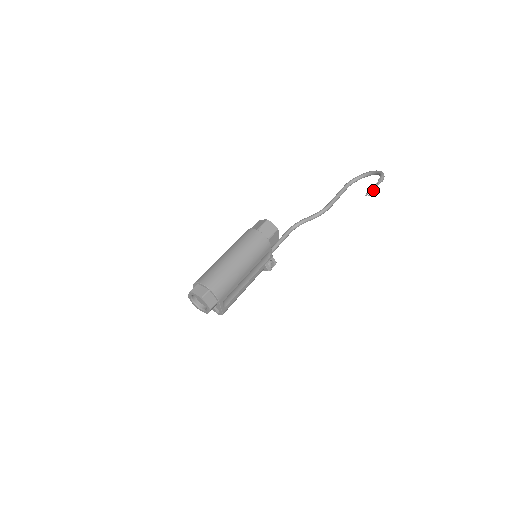
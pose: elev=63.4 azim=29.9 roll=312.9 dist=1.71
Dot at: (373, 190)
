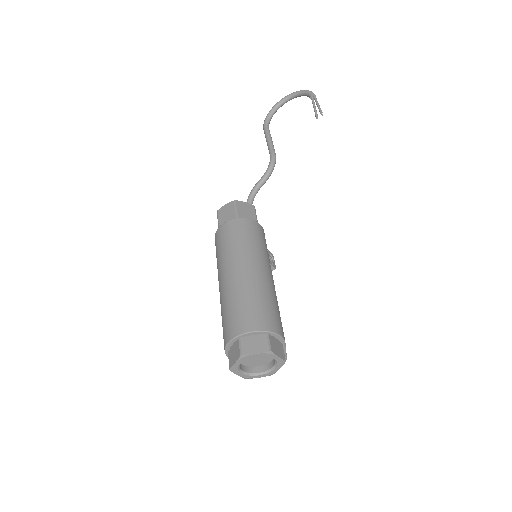
Dot at: (320, 108)
